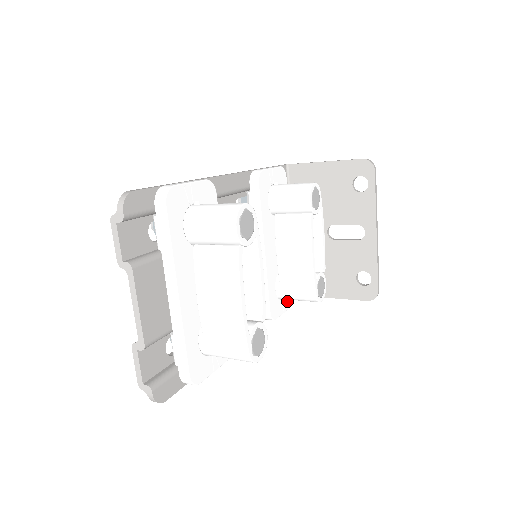
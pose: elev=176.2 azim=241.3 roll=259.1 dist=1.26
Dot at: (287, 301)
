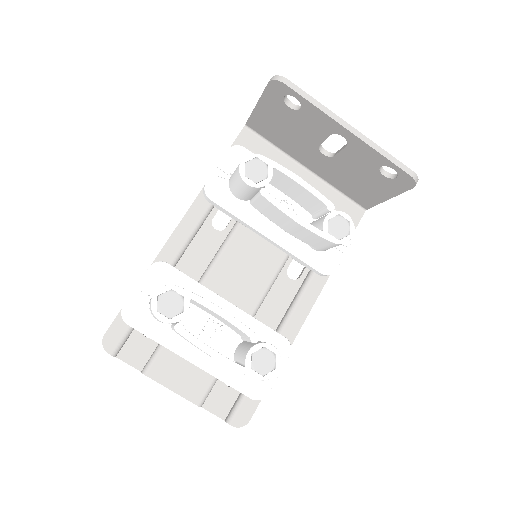
Dot at: occluded
